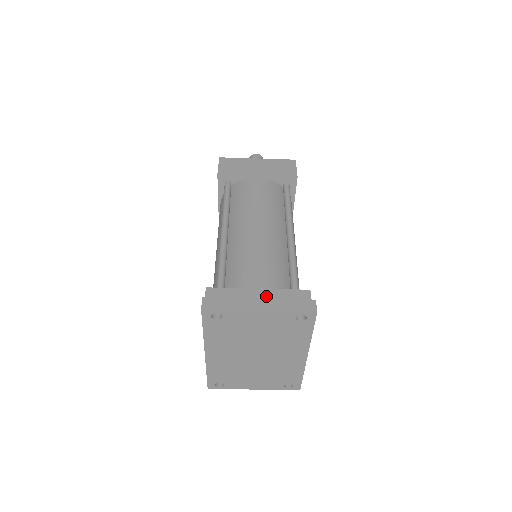
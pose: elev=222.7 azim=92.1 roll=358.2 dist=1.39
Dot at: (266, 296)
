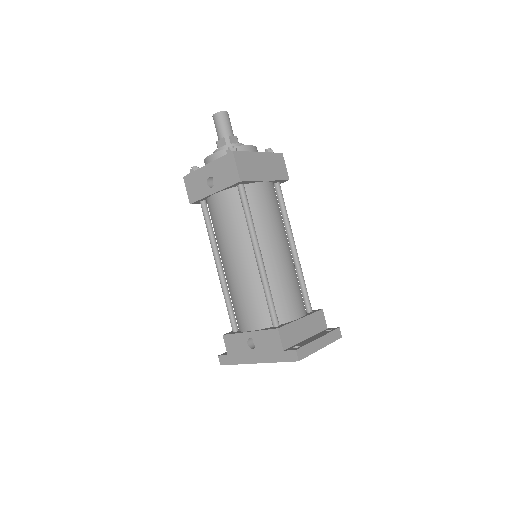
Dot at: (307, 323)
